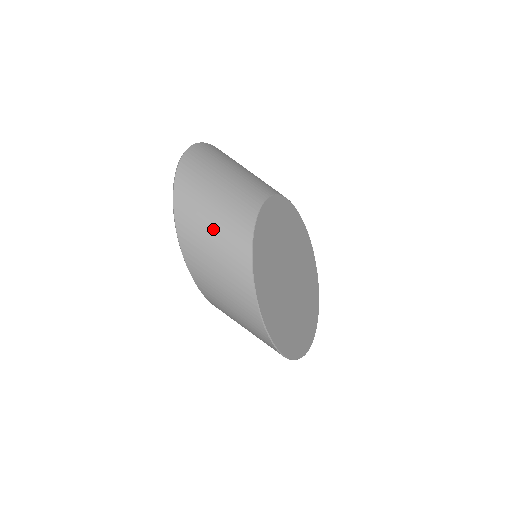
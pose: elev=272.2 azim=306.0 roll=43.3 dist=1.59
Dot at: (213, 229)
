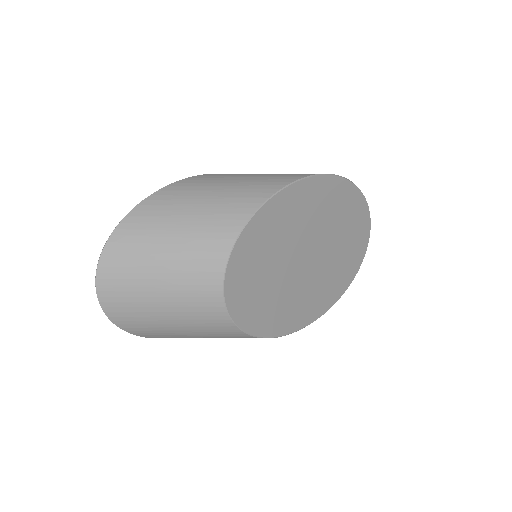
Dot at: (199, 337)
